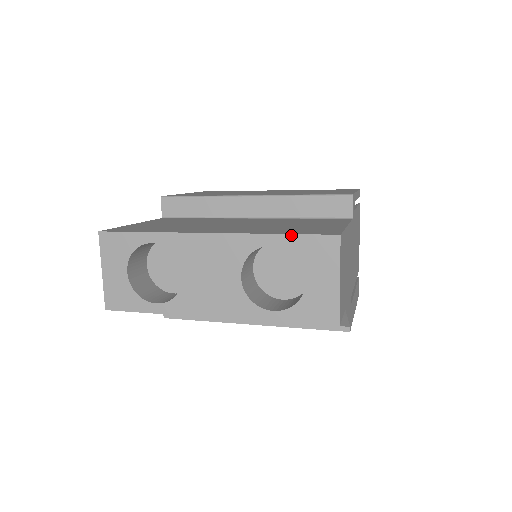
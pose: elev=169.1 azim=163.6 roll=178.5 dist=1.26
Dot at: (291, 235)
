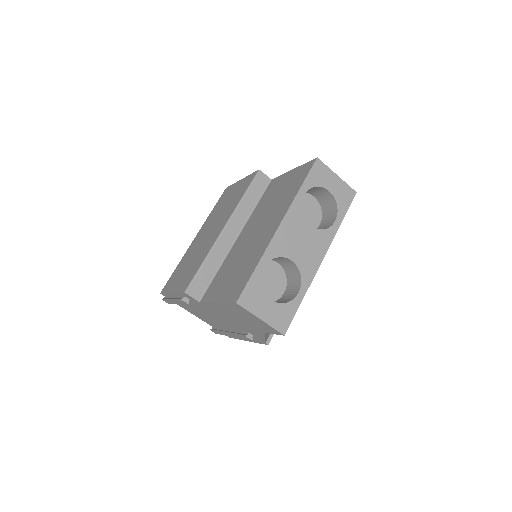
Dot at: (305, 181)
